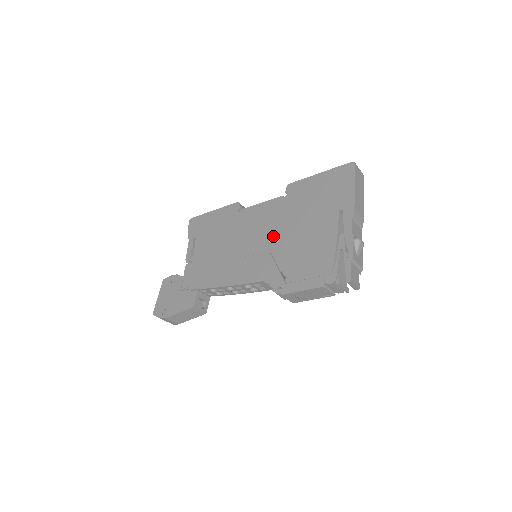
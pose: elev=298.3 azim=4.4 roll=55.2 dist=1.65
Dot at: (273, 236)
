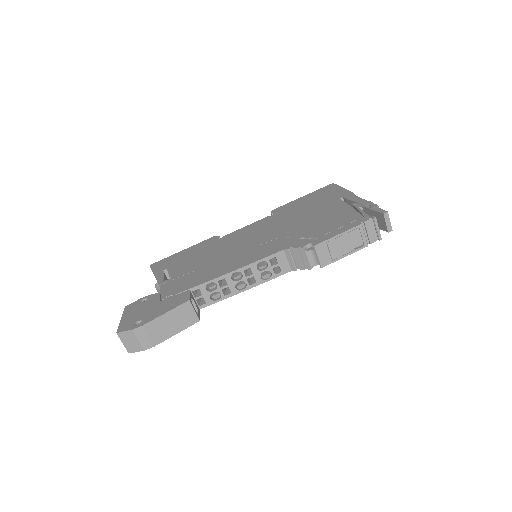
Dot at: (275, 230)
